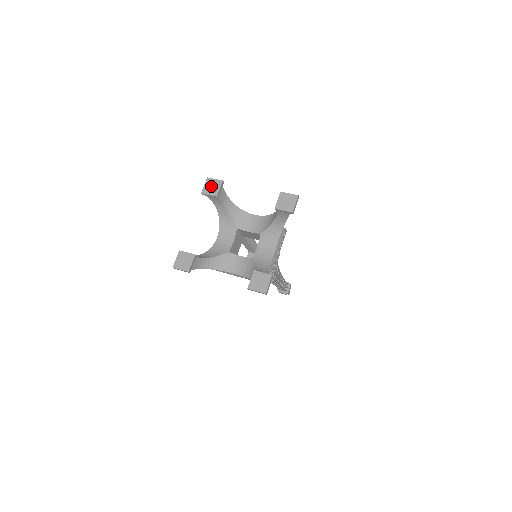
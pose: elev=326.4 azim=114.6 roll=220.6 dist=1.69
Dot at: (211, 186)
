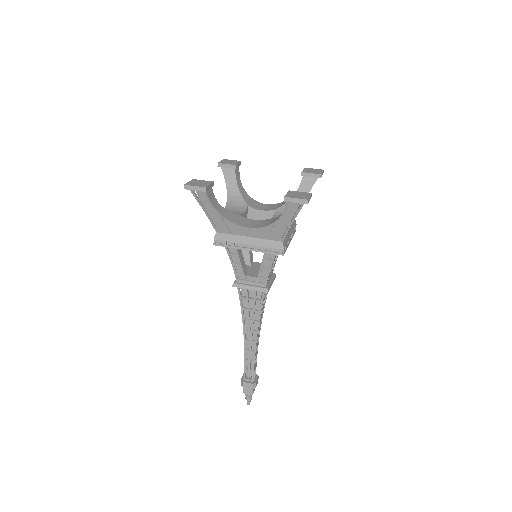
Dot at: (229, 161)
